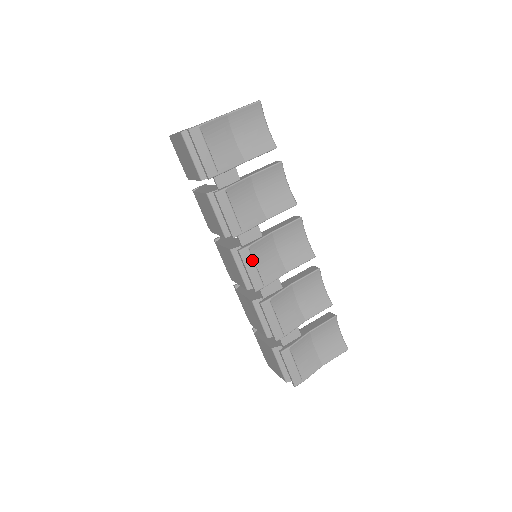
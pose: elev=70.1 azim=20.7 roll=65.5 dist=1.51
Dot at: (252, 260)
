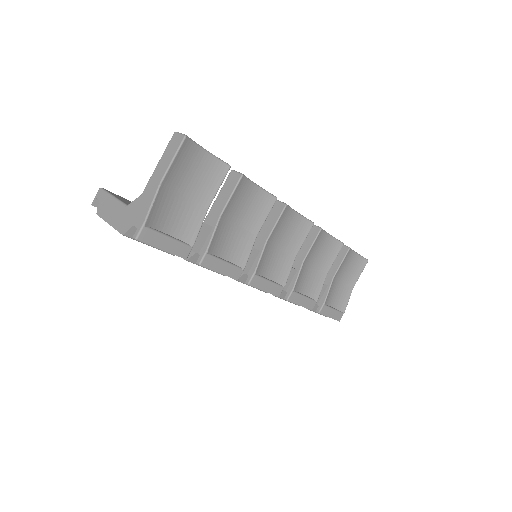
Dot at: (263, 280)
